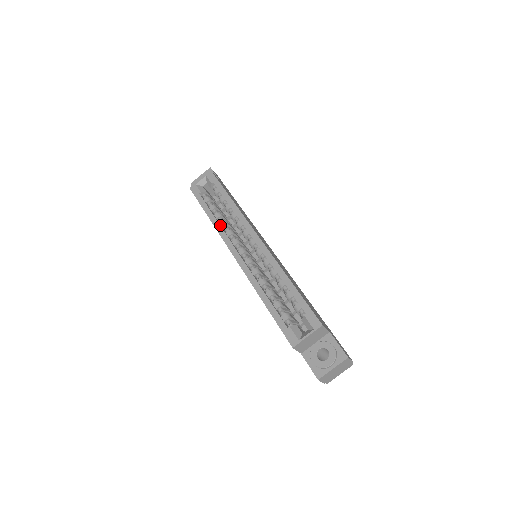
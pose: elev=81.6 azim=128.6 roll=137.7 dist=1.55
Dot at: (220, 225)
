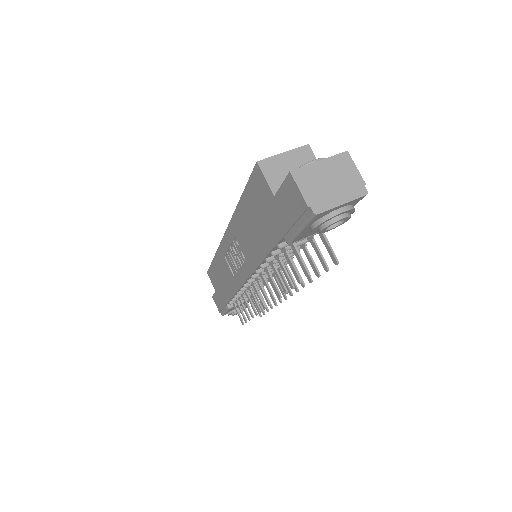
Dot at: occluded
